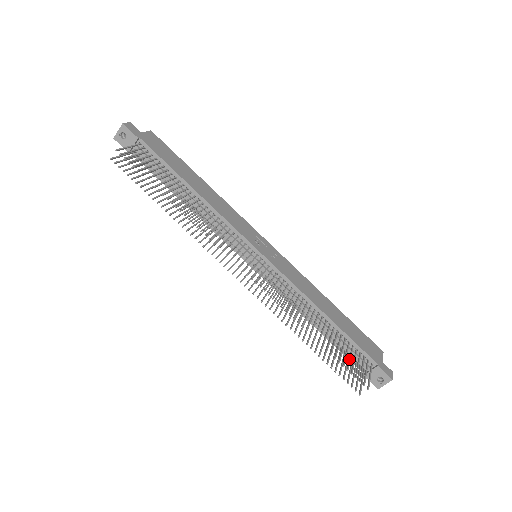
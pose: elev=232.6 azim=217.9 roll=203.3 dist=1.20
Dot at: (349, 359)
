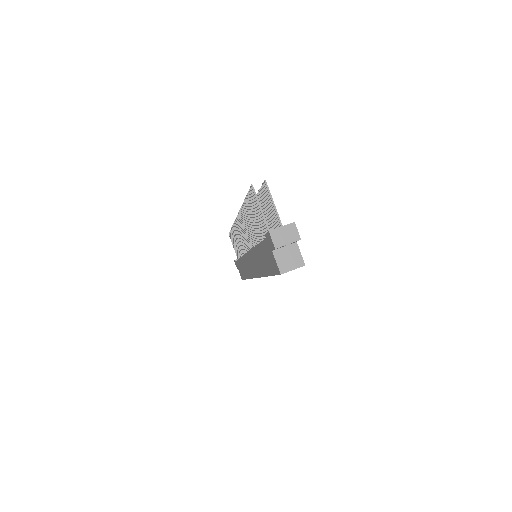
Dot at: (268, 207)
